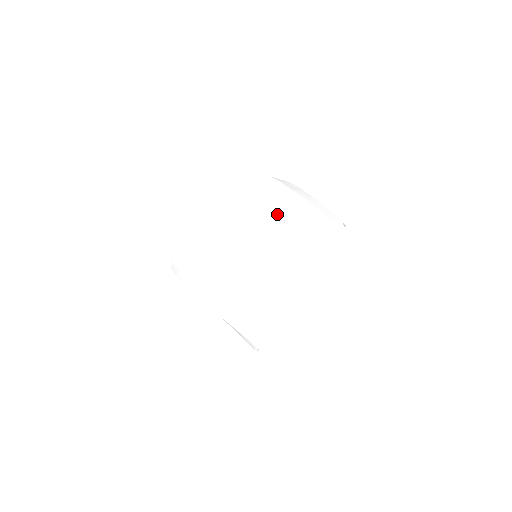
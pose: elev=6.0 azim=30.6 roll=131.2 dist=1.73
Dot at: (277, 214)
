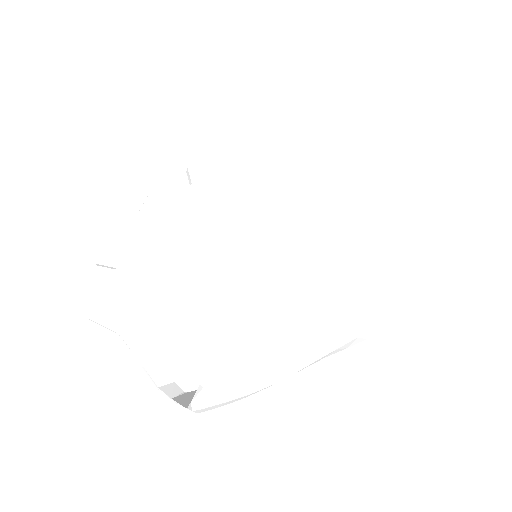
Dot at: (268, 155)
